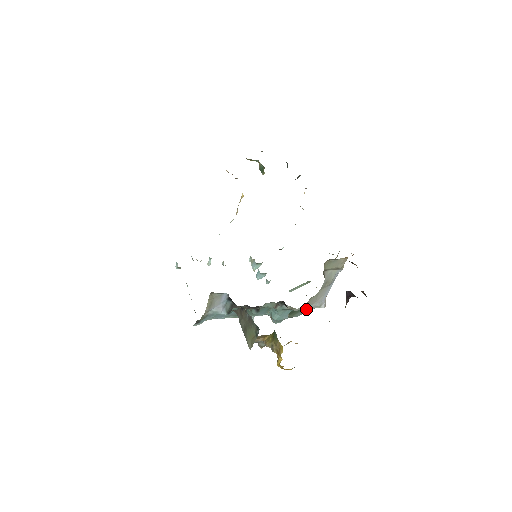
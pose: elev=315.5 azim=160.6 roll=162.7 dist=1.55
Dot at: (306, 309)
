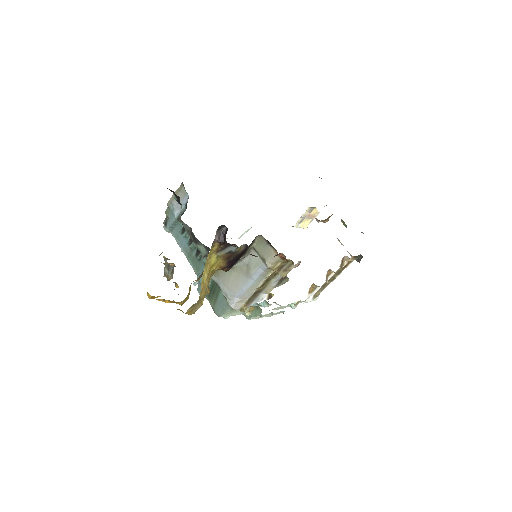
Dot at: (222, 297)
